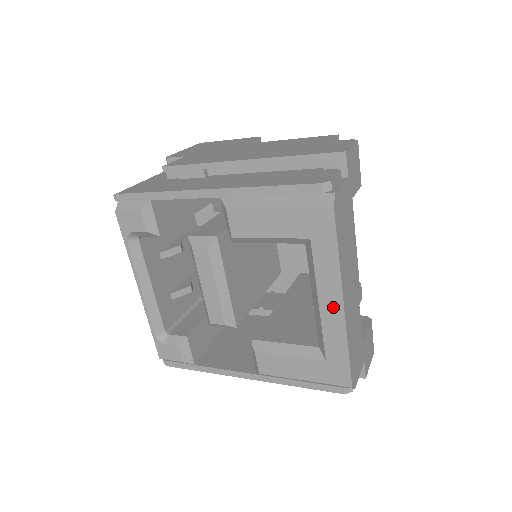
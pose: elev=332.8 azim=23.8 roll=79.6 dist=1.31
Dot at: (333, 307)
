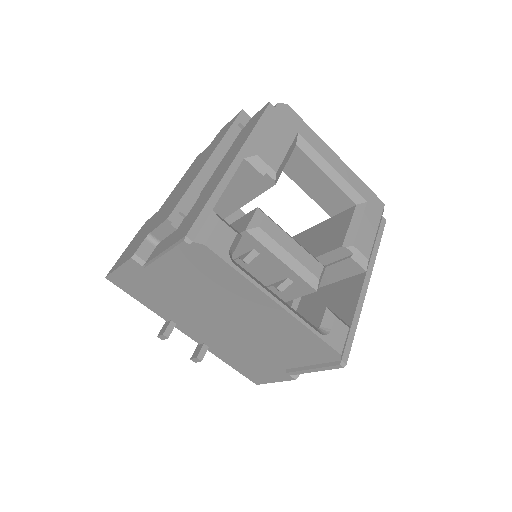
Dot at: (338, 163)
